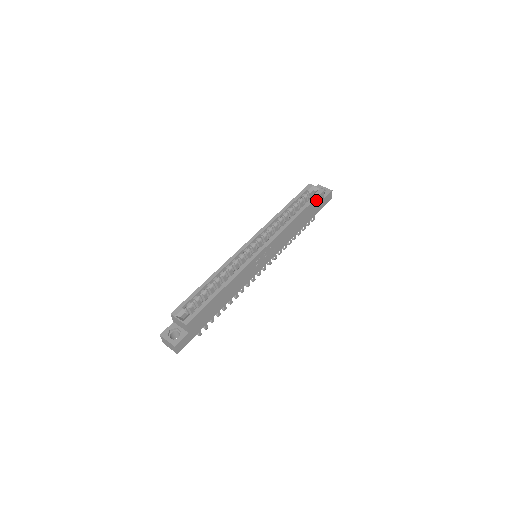
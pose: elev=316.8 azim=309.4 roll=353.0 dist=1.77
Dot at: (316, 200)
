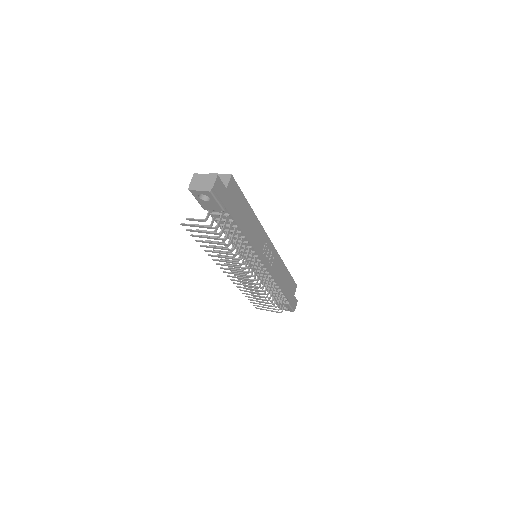
Dot at: (293, 283)
